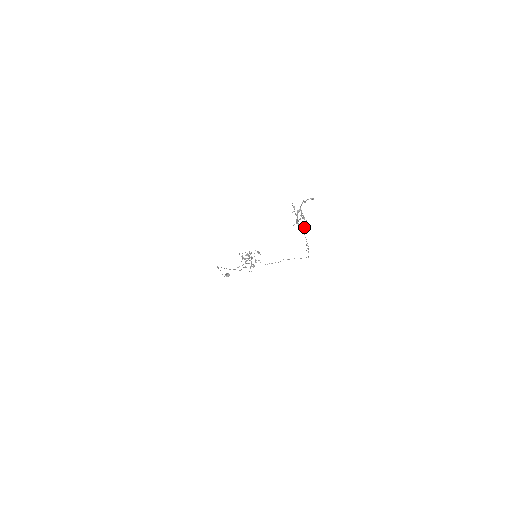
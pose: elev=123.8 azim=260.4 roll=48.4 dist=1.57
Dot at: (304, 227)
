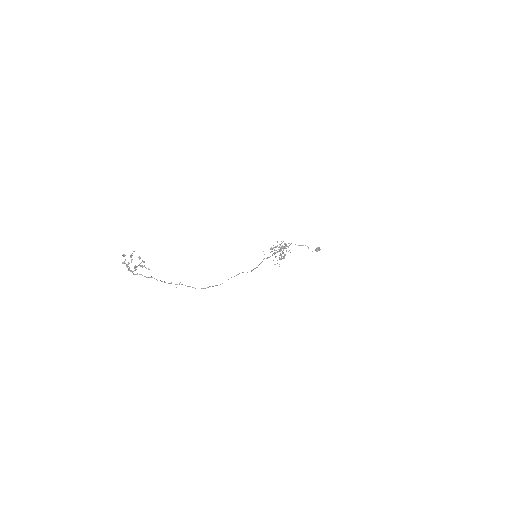
Dot at: (140, 274)
